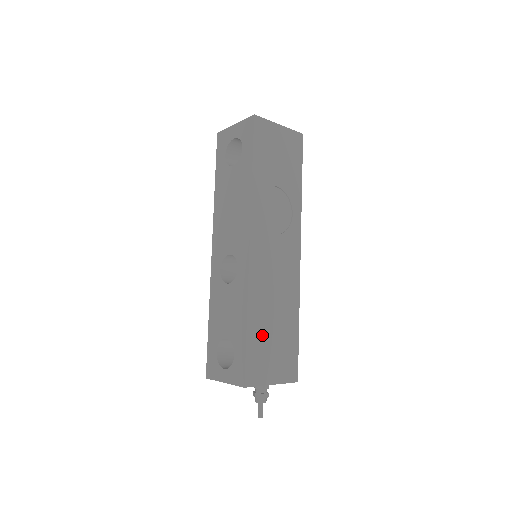
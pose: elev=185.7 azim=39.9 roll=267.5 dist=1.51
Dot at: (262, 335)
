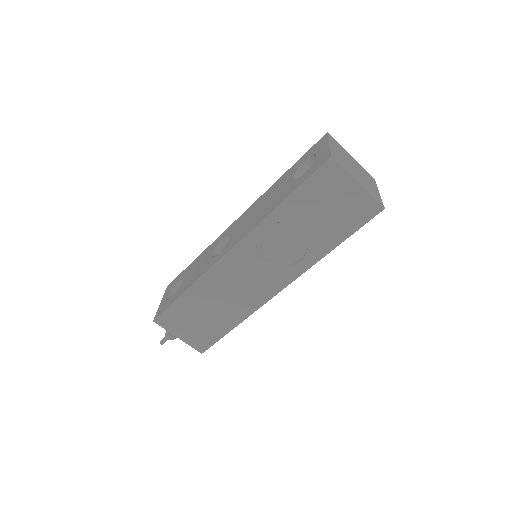
Dot at: (193, 308)
